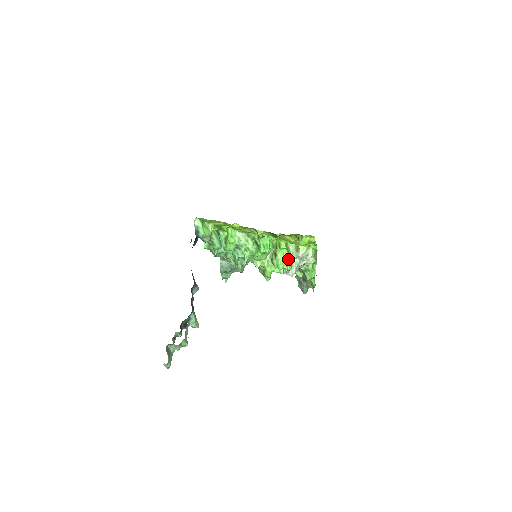
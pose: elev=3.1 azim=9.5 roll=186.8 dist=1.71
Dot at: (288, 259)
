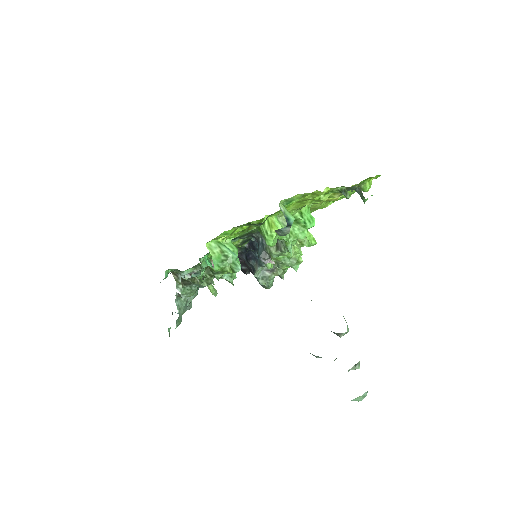
Dot at: (310, 233)
